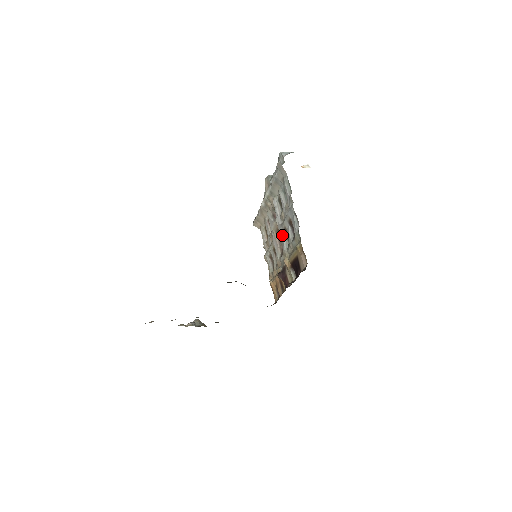
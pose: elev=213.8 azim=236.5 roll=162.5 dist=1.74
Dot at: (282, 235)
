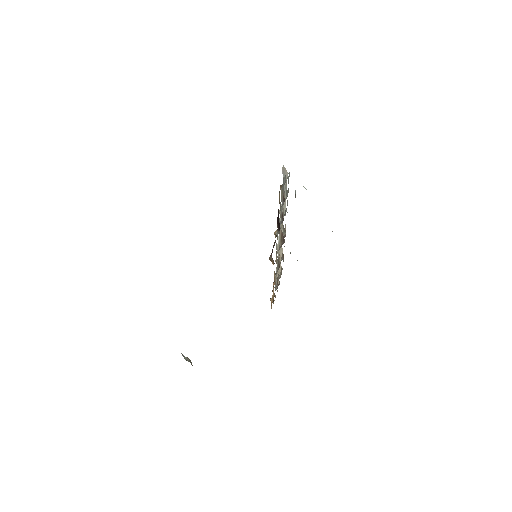
Dot at: occluded
